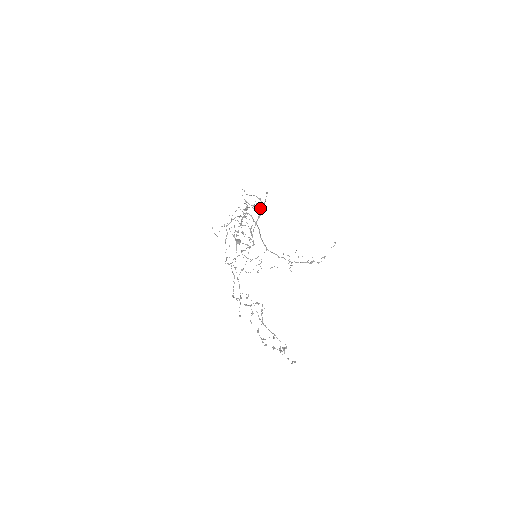
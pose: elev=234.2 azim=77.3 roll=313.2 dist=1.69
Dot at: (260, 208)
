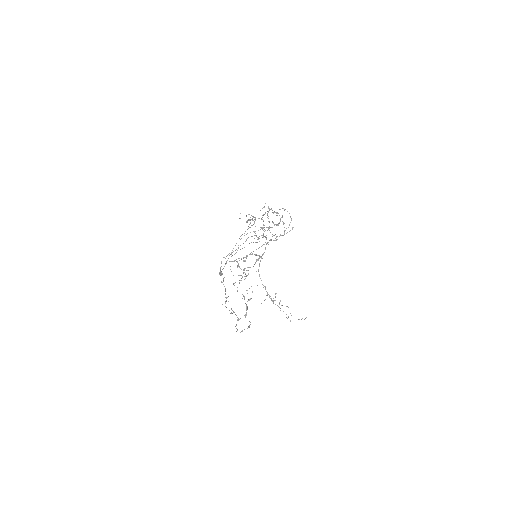
Dot at: occluded
